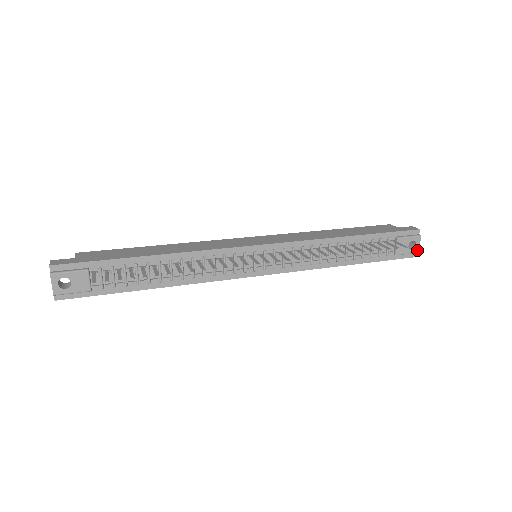
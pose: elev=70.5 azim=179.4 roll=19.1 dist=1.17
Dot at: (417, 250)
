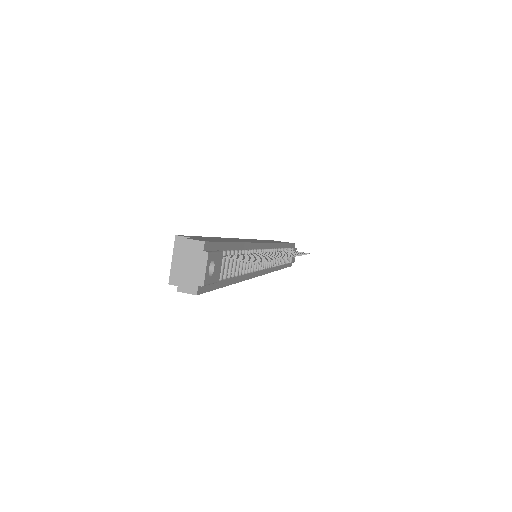
Dot at: (294, 260)
